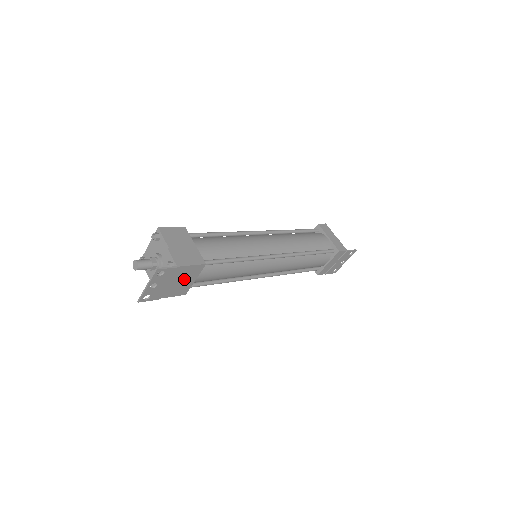
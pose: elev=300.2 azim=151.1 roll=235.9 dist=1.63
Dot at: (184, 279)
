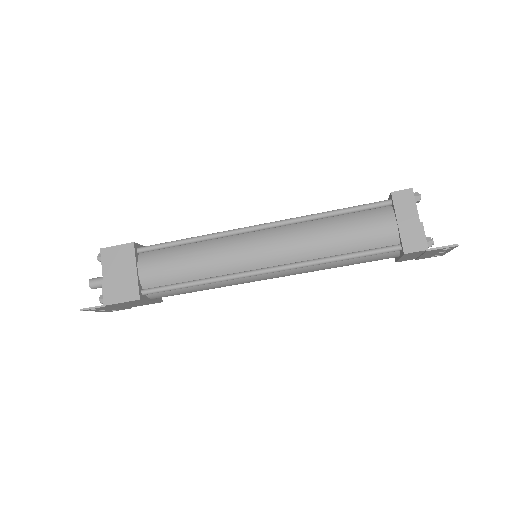
Dot at: (135, 303)
